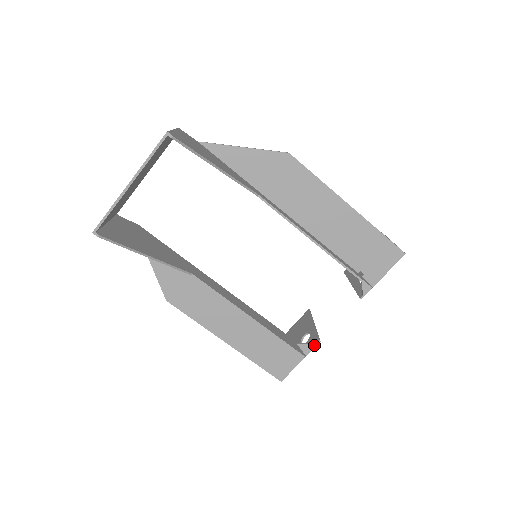
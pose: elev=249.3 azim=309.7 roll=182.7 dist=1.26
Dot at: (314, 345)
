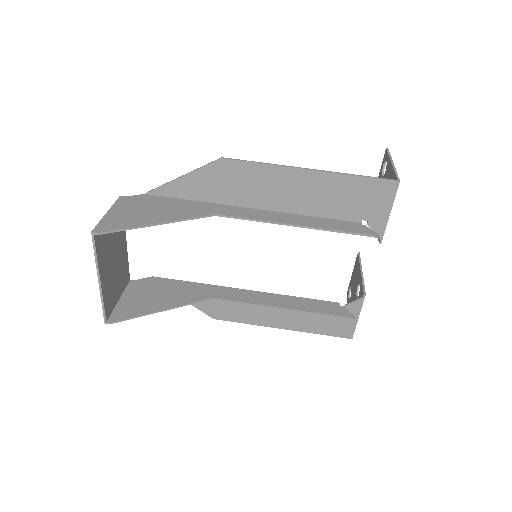
Dot at: (362, 300)
